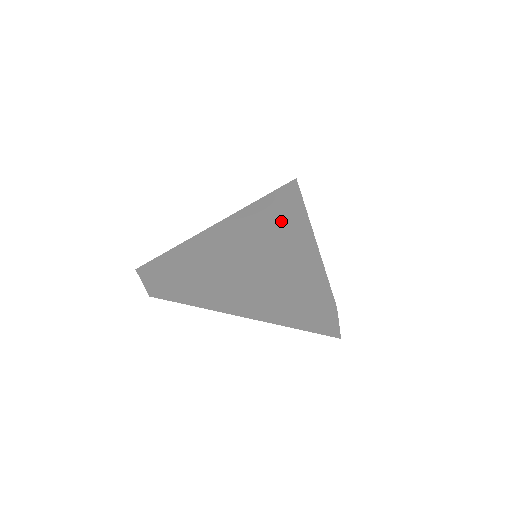
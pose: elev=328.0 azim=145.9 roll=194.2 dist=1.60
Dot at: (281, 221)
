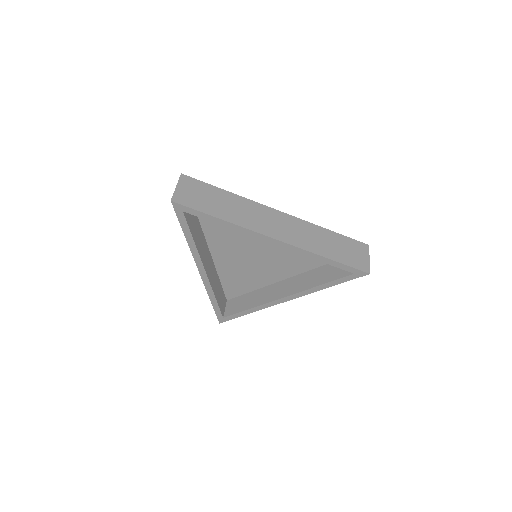
Dot at: occluded
